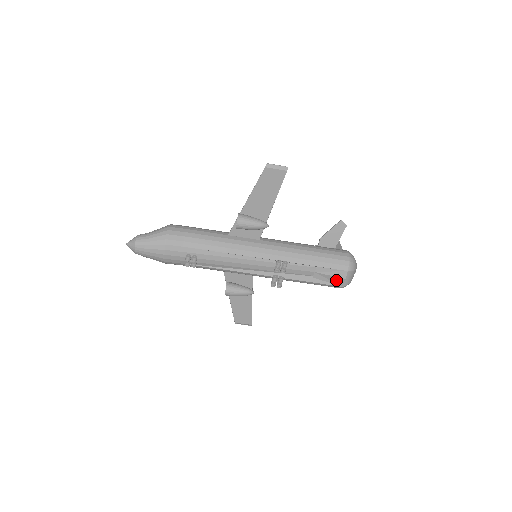
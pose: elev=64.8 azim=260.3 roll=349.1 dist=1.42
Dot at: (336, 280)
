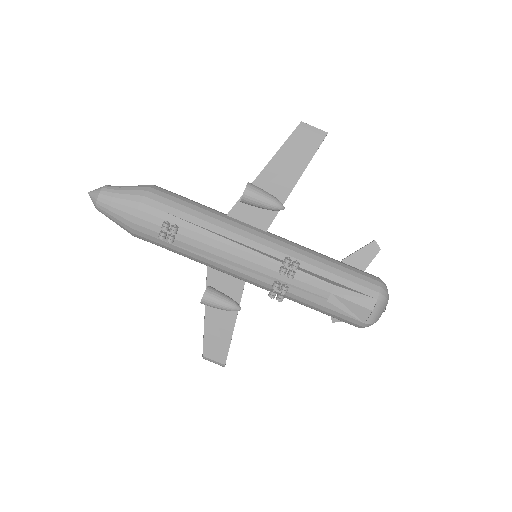
Dot at: (358, 311)
